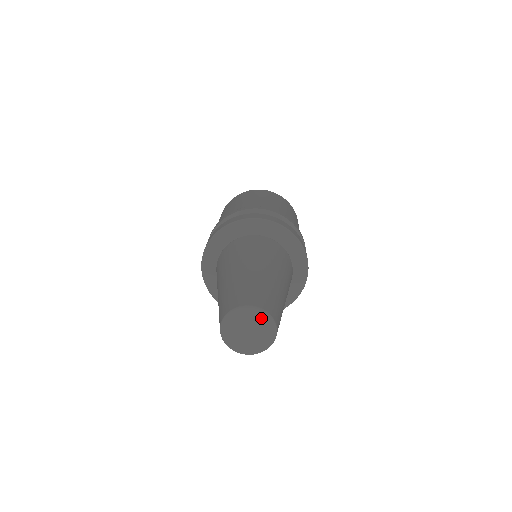
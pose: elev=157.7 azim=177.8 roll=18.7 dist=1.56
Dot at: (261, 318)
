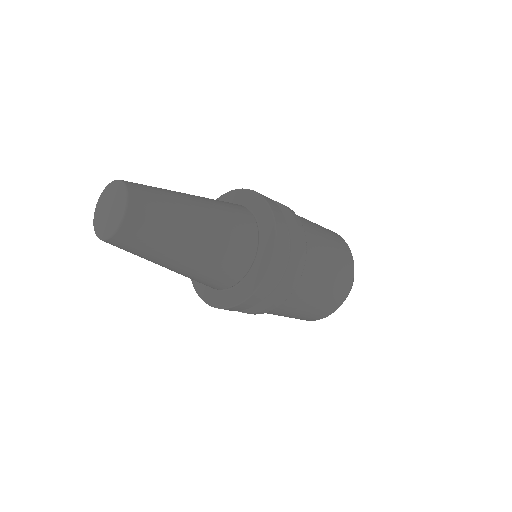
Dot at: (110, 190)
